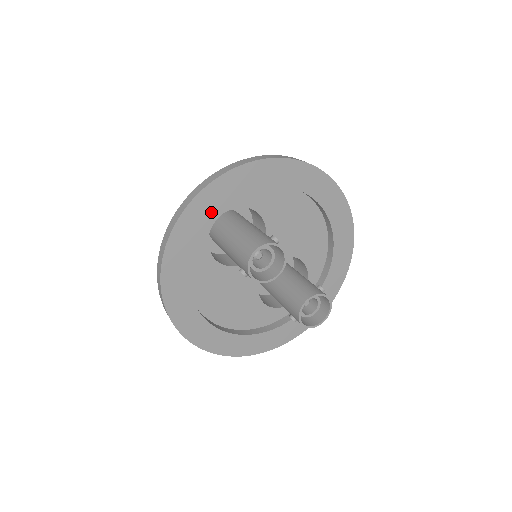
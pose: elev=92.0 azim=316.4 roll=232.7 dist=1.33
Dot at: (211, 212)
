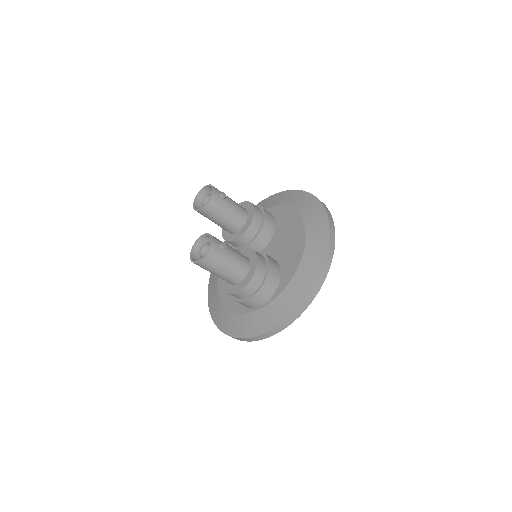
Dot at: occluded
